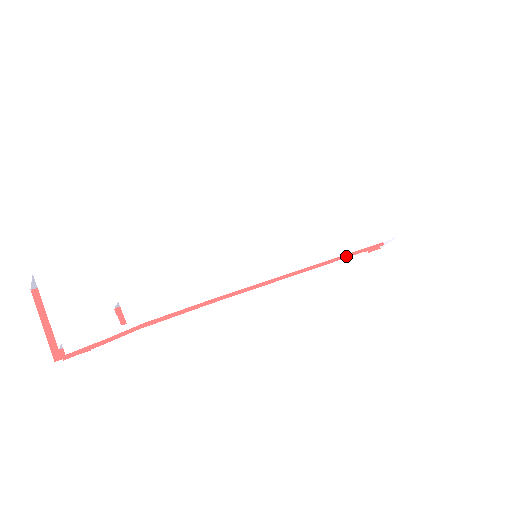
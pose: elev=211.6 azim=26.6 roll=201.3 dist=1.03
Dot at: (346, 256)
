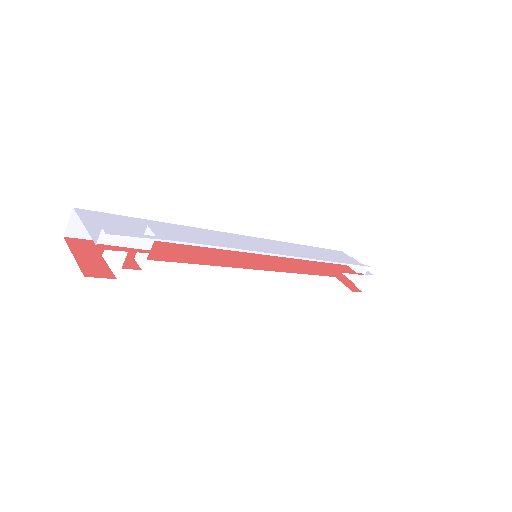
Dot at: (334, 271)
